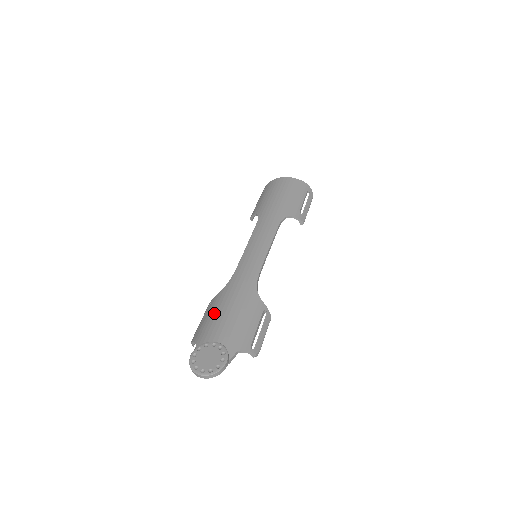
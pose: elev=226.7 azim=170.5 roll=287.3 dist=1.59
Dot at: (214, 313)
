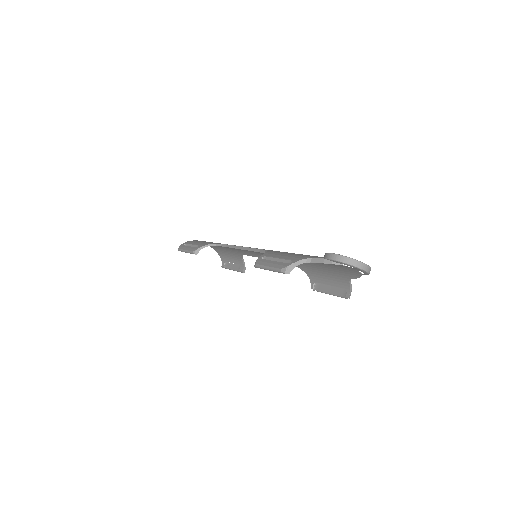
Dot at: (292, 253)
